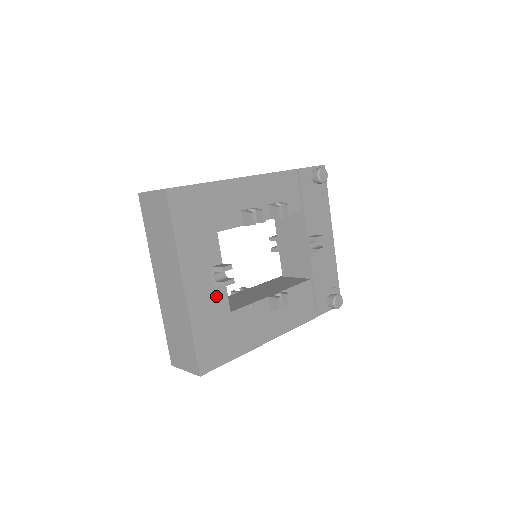
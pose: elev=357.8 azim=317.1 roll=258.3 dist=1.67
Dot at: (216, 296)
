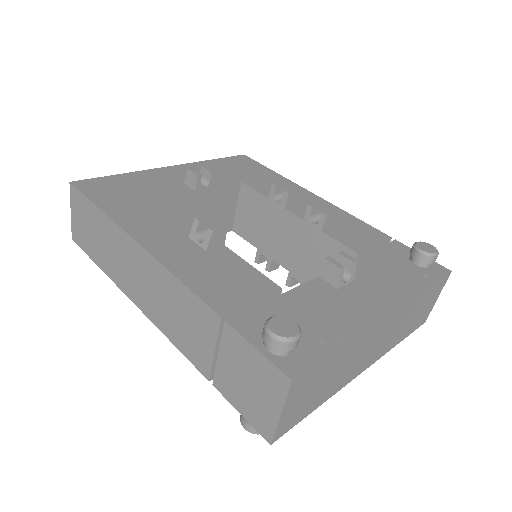
Dot at: (174, 186)
